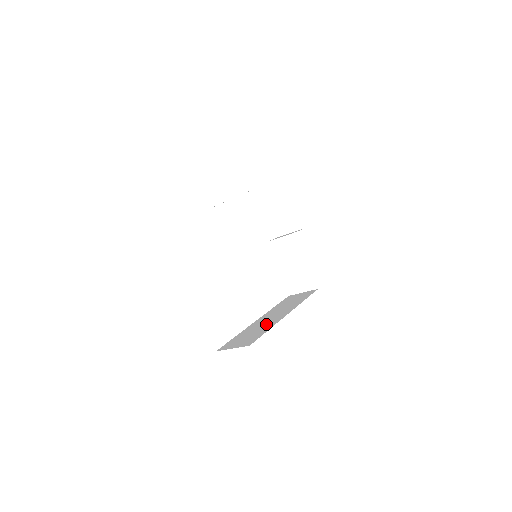
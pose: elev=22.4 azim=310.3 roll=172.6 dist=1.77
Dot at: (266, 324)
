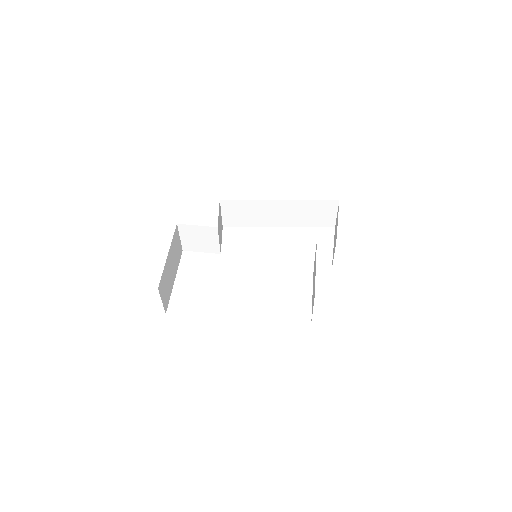
Dot at: occluded
